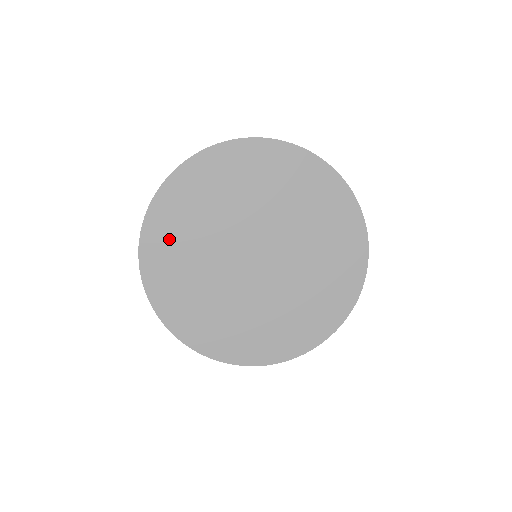
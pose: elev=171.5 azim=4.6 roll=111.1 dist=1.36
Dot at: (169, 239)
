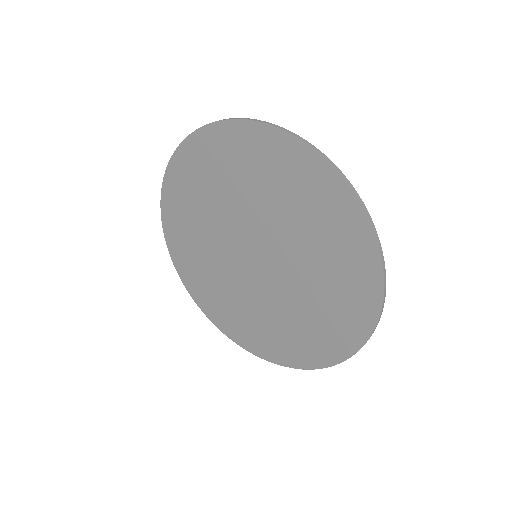
Dot at: (185, 247)
